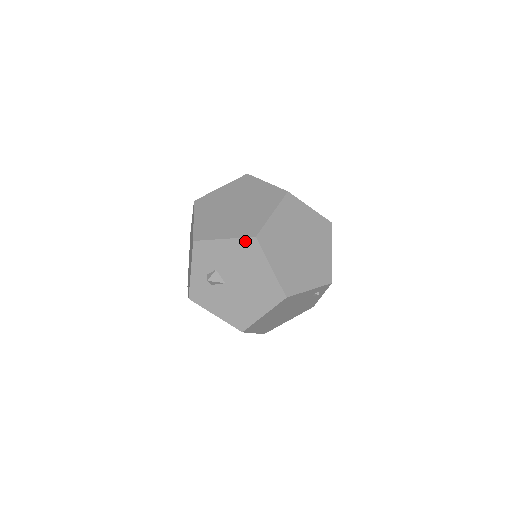
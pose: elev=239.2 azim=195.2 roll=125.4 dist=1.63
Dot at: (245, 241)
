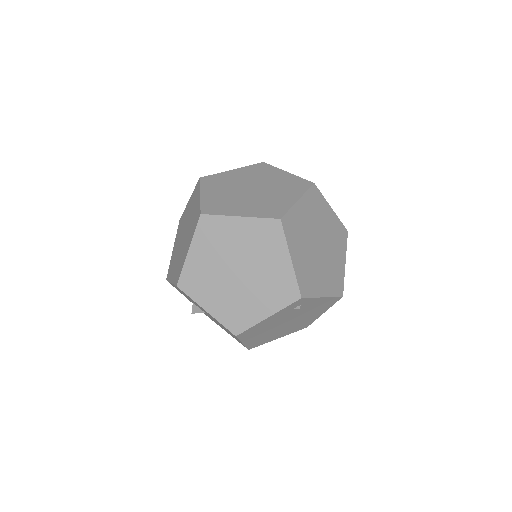
Dot at: (177, 287)
